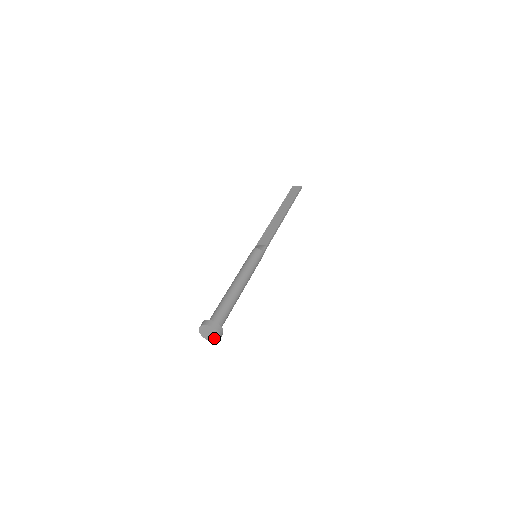
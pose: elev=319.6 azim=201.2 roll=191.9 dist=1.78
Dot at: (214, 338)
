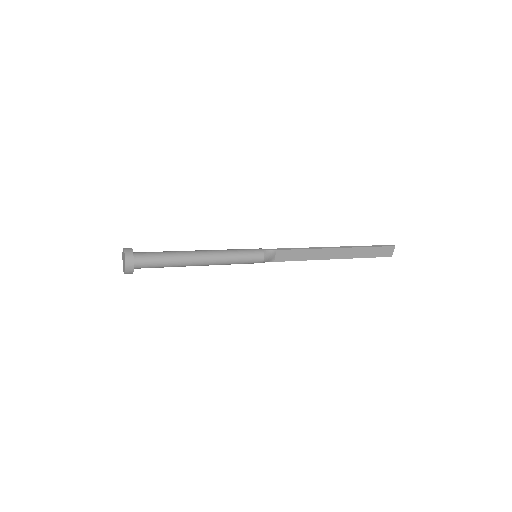
Dot at: (125, 261)
